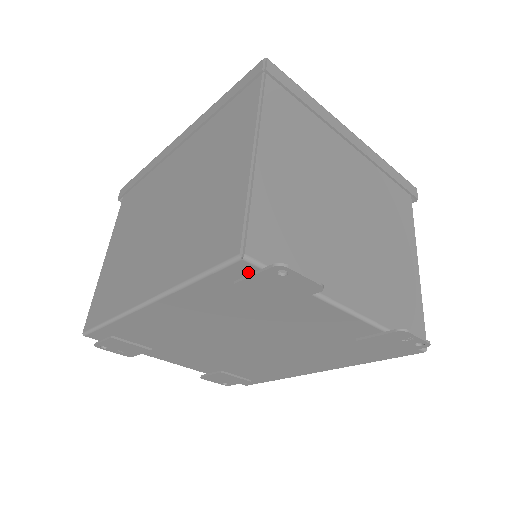
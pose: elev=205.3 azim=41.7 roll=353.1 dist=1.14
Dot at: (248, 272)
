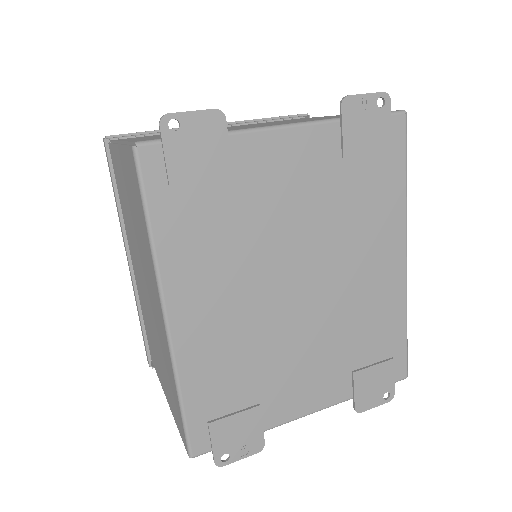
Dot at: (160, 159)
